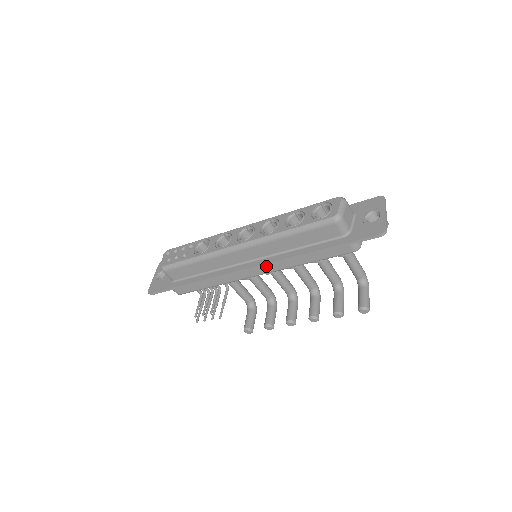
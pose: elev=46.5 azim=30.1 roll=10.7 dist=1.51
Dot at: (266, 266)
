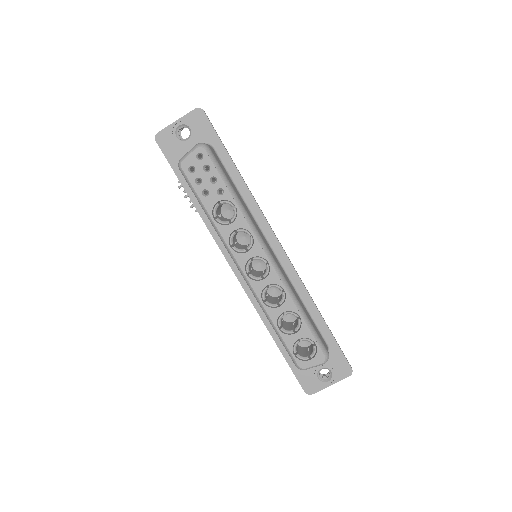
Dot at: occluded
